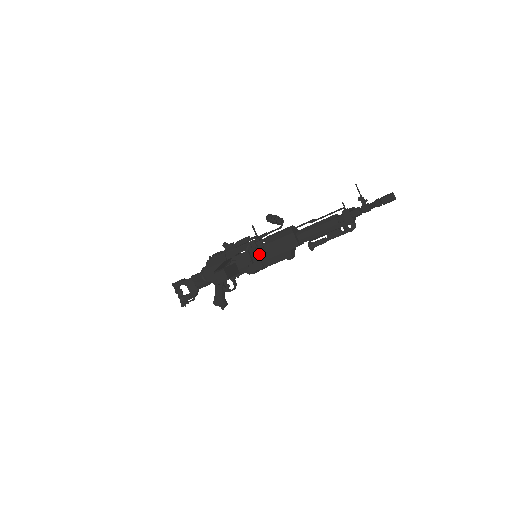
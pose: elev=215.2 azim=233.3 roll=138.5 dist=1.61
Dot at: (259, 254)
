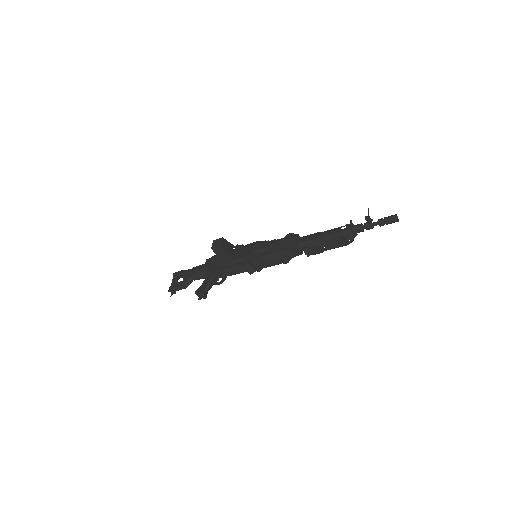
Dot at: (259, 250)
